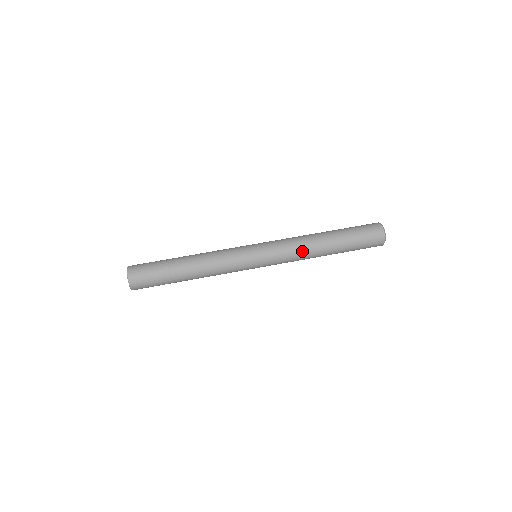
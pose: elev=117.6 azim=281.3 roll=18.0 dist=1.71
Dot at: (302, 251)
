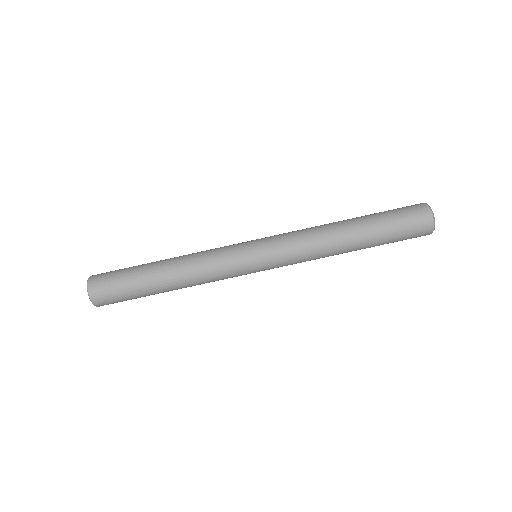
Dot at: (318, 257)
